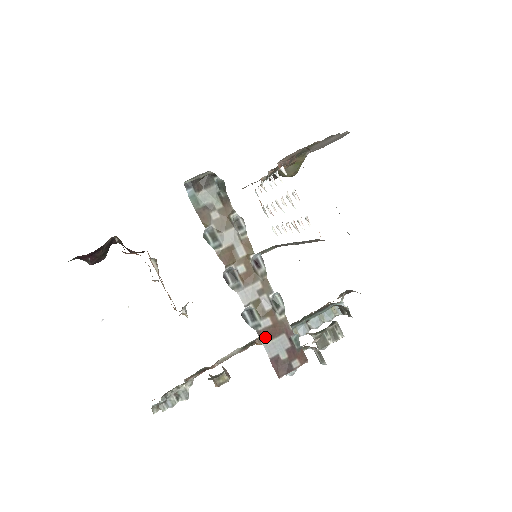
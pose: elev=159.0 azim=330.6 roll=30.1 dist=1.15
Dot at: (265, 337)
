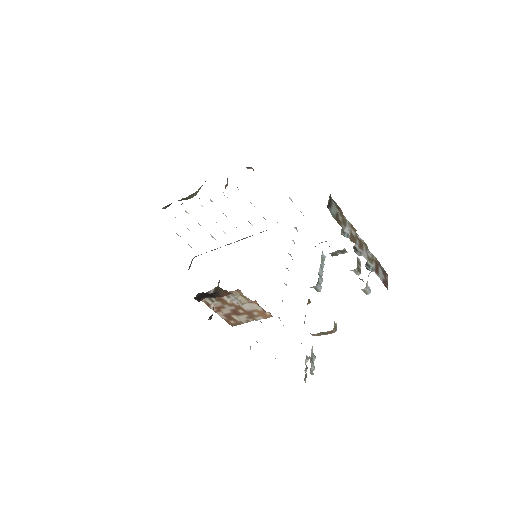
Dot at: (377, 272)
